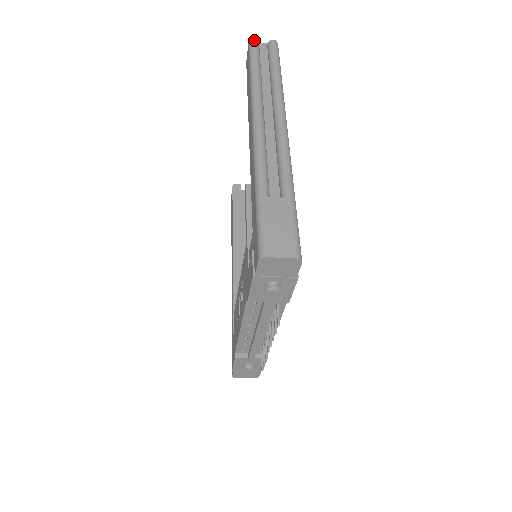
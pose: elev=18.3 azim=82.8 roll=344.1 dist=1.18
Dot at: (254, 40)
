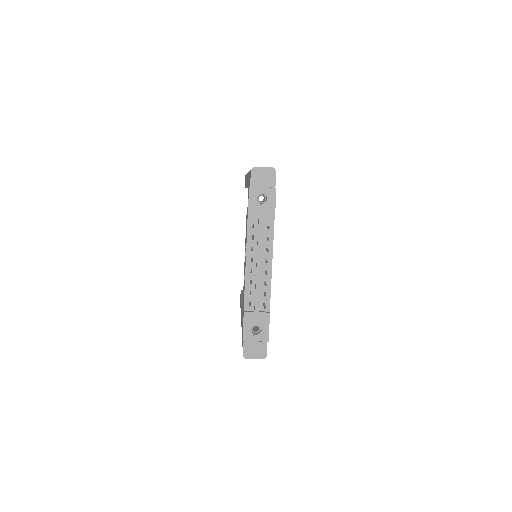
Dot at: occluded
